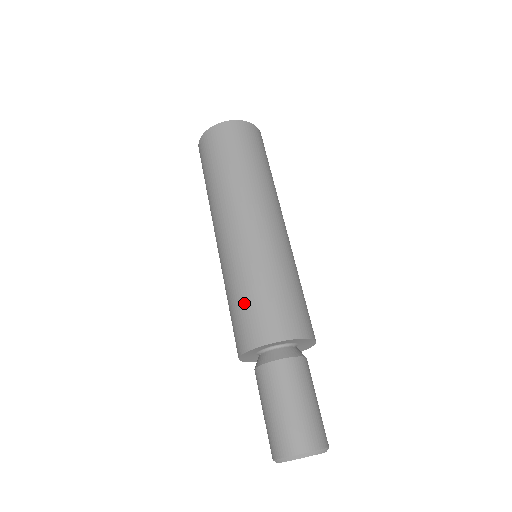
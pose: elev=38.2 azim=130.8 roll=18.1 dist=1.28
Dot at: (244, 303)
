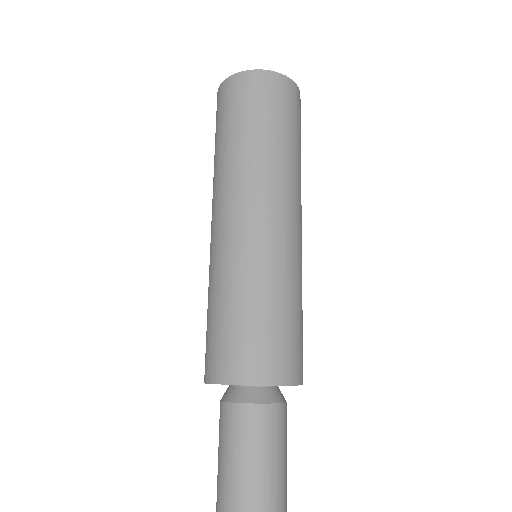
Dot at: (228, 322)
